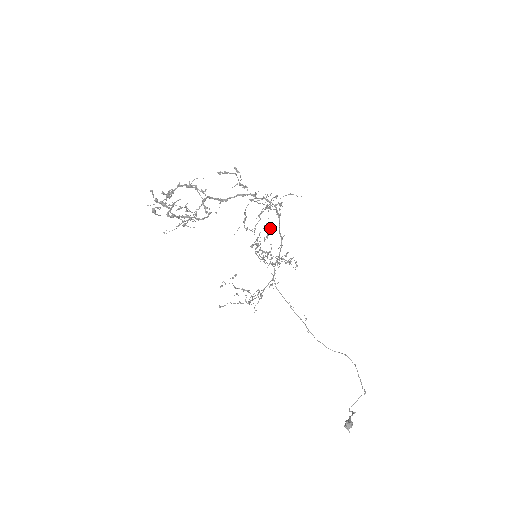
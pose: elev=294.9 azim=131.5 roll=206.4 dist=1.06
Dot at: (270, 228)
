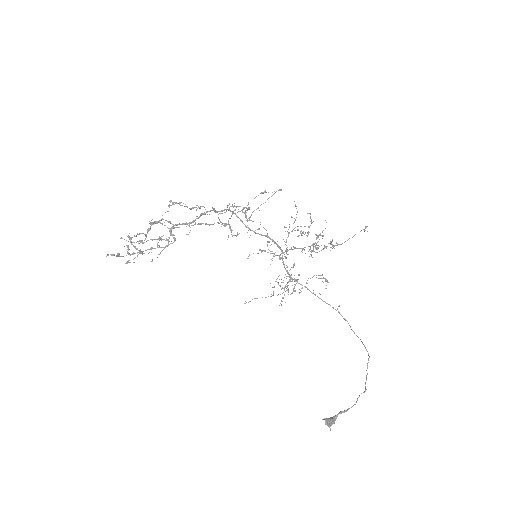
Dot at: (310, 214)
